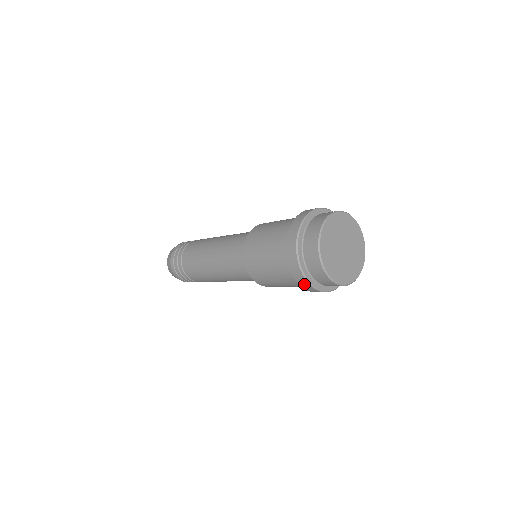
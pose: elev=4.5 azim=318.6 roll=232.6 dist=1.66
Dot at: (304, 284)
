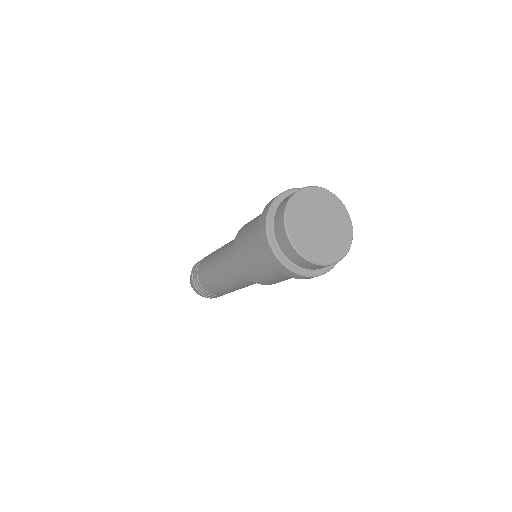
Dot at: (272, 258)
